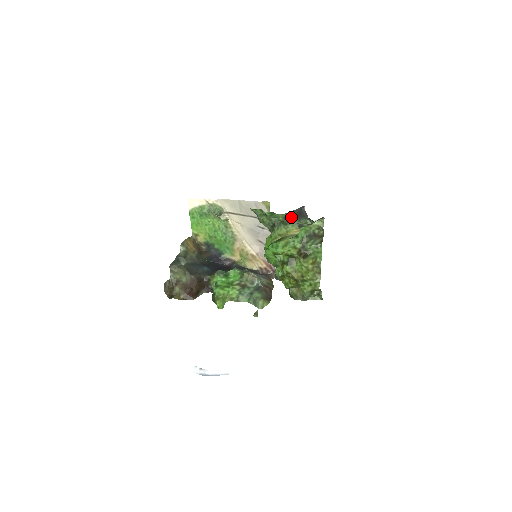
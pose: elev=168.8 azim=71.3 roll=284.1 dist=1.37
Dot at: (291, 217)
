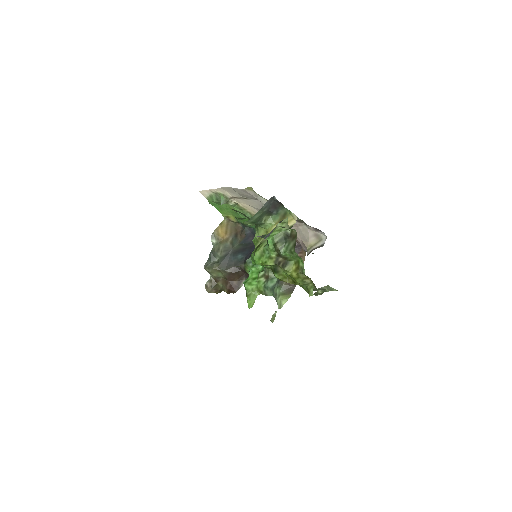
Dot at: (263, 215)
